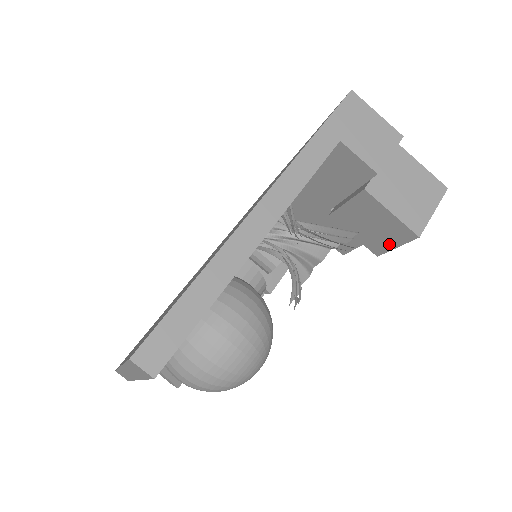
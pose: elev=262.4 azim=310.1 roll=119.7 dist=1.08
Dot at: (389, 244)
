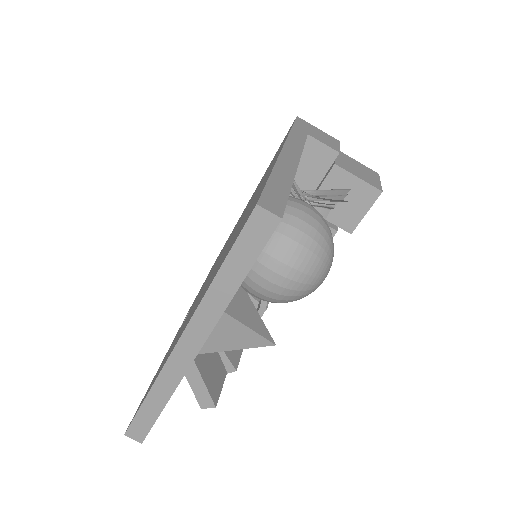
Dot at: (360, 213)
